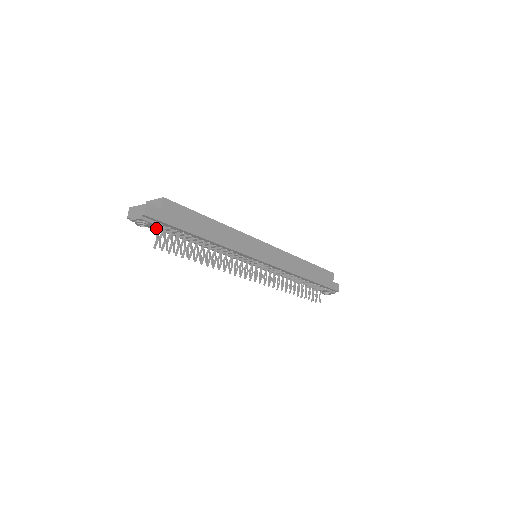
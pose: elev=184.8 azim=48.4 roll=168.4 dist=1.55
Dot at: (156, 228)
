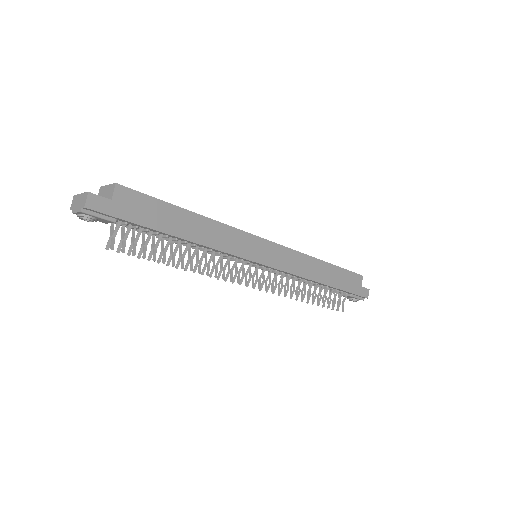
Dot at: occluded
